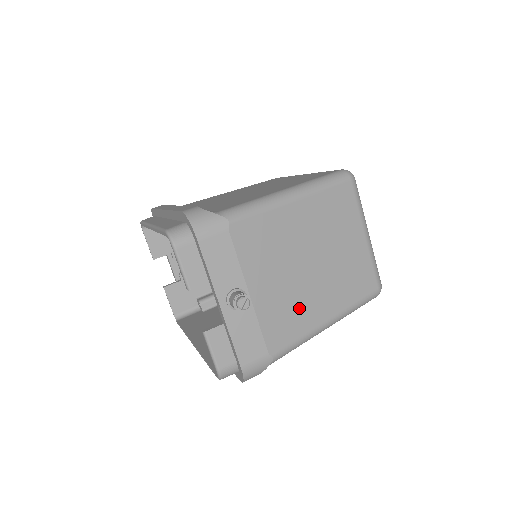
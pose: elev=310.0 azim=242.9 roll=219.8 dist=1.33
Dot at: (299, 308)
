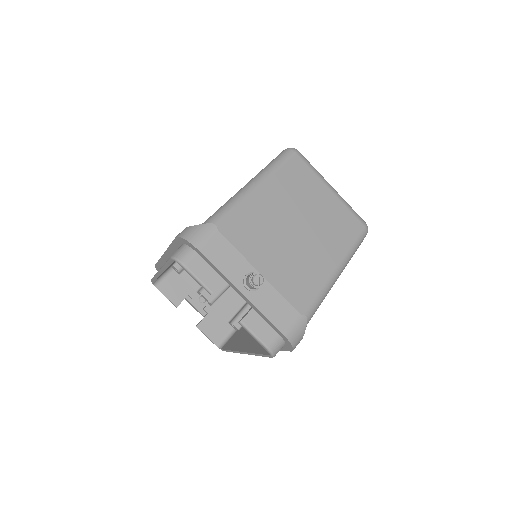
Dot at: (307, 268)
